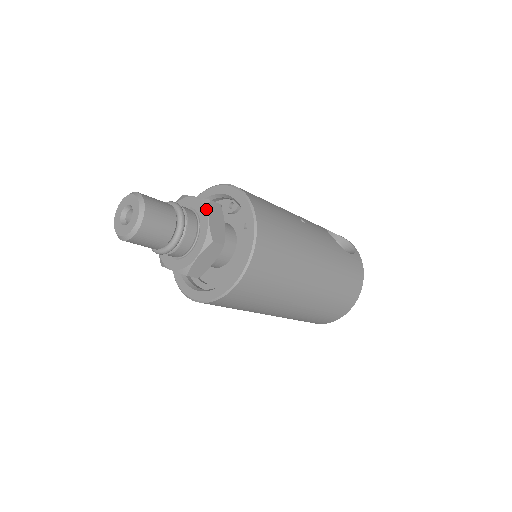
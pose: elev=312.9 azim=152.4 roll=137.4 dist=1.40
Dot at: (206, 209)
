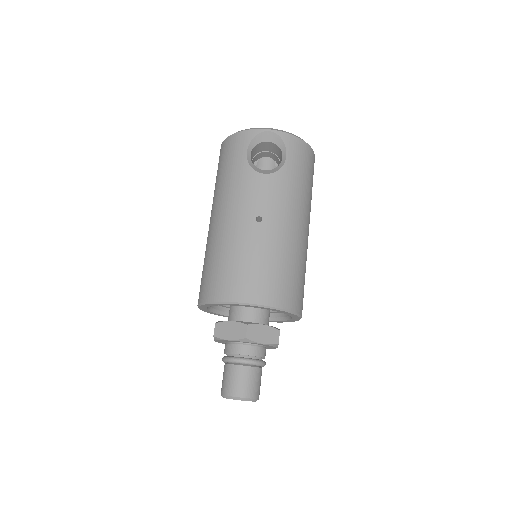
Dot at: (253, 343)
